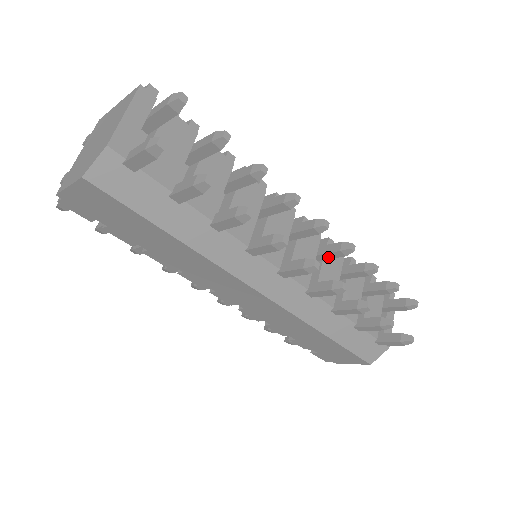
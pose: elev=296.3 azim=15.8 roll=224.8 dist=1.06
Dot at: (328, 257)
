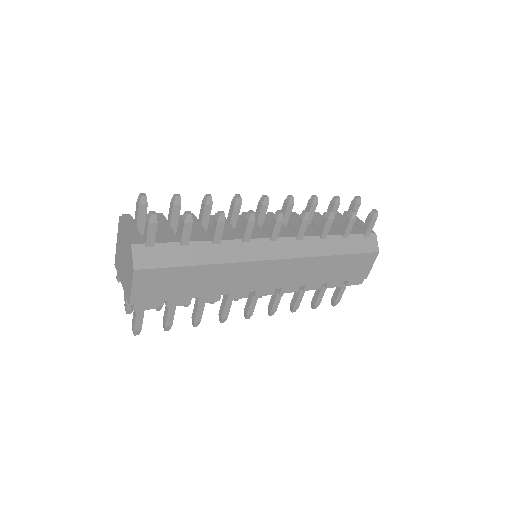
Dot at: (288, 216)
